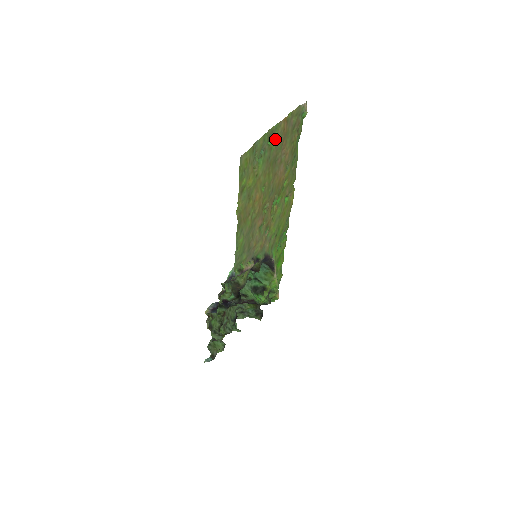
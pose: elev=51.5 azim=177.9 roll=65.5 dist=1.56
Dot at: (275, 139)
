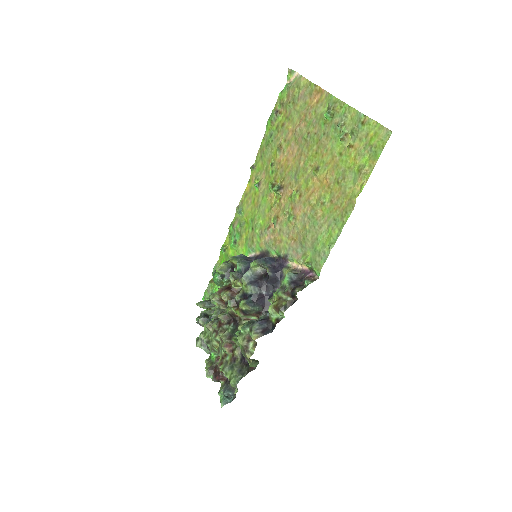
Dot at: (324, 112)
